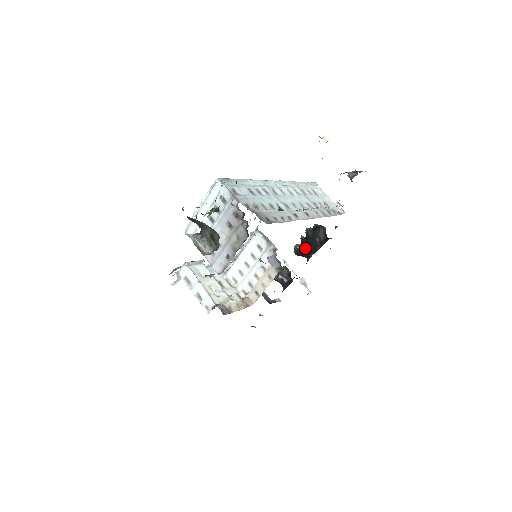
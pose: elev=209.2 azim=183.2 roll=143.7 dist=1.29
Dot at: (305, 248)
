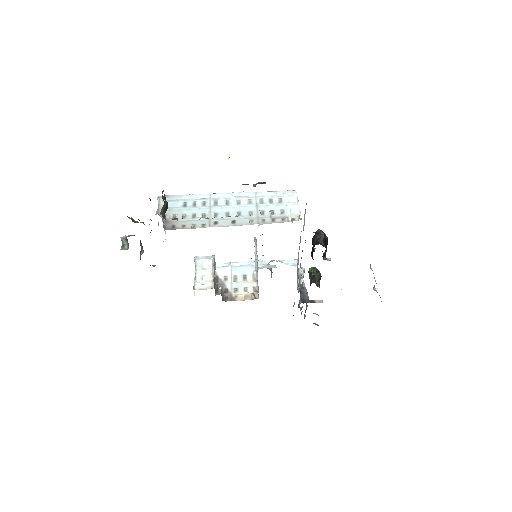
Dot at: (312, 252)
